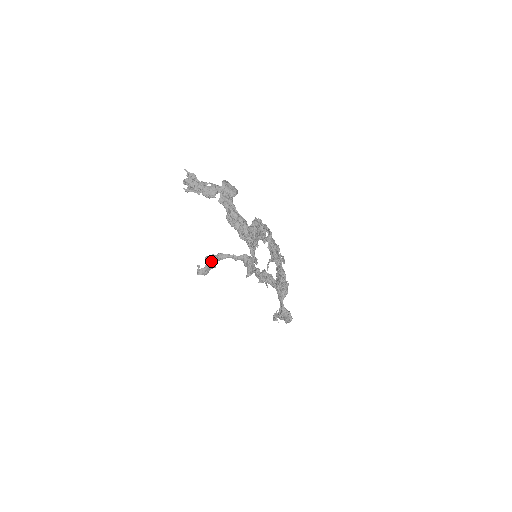
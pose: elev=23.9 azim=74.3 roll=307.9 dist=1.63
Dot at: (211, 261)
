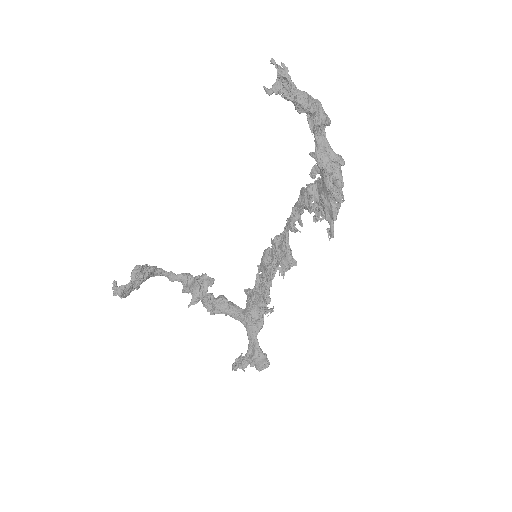
Dot at: (143, 274)
